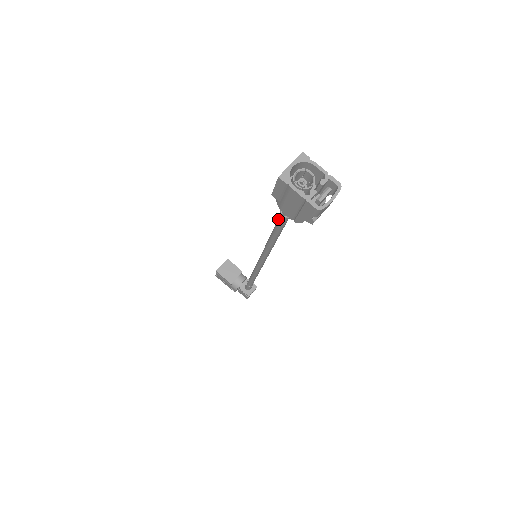
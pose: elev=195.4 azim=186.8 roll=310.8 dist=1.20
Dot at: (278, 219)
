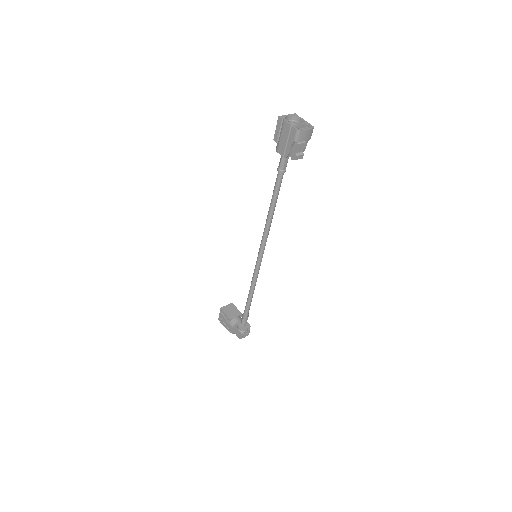
Dot at: (276, 180)
